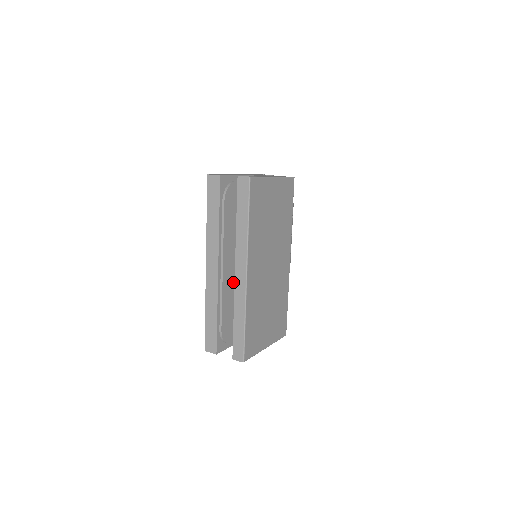
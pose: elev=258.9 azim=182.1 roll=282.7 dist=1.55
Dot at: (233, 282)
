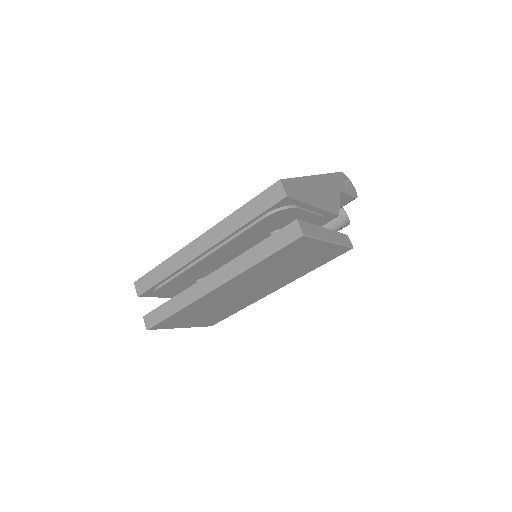
Dot at: (208, 266)
